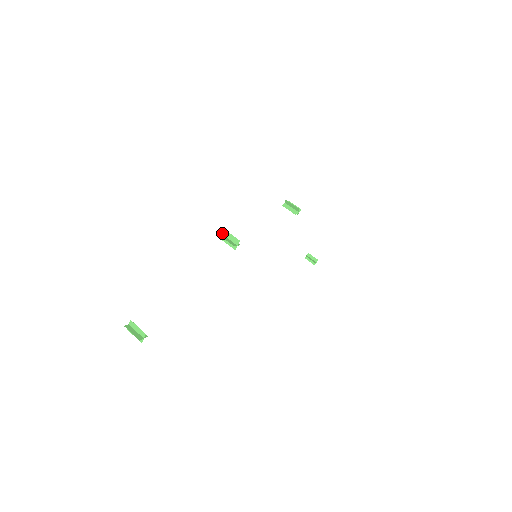
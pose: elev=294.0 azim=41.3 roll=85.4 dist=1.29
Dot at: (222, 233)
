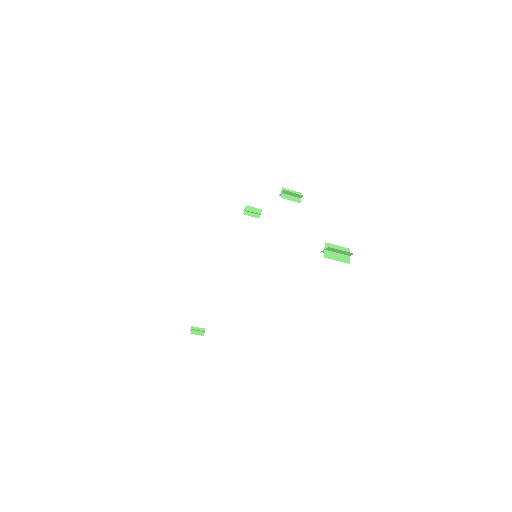
Dot at: (281, 192)
